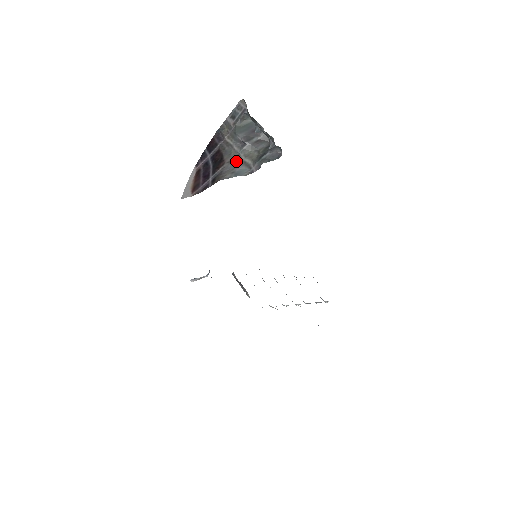
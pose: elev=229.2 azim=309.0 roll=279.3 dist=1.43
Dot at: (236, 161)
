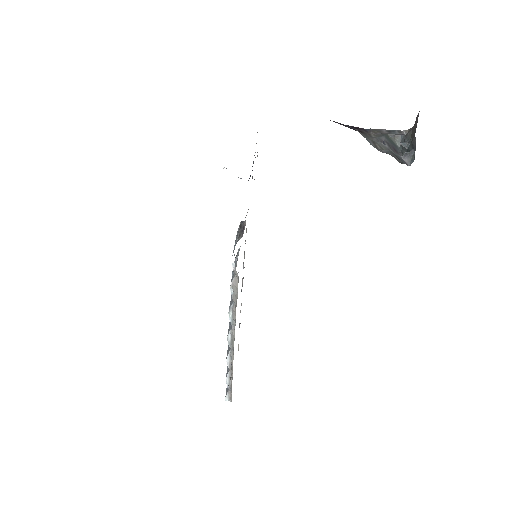
Dot at: (370, 139)
